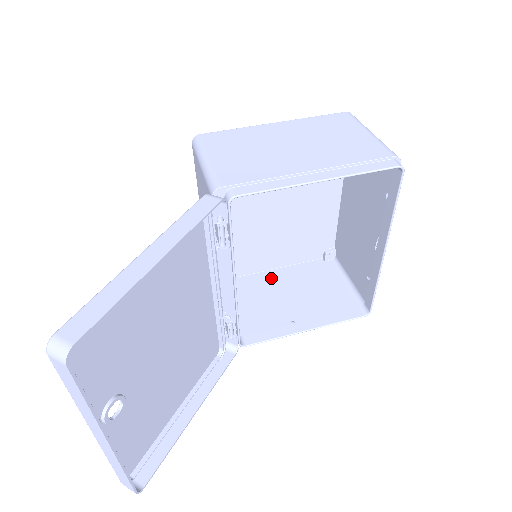
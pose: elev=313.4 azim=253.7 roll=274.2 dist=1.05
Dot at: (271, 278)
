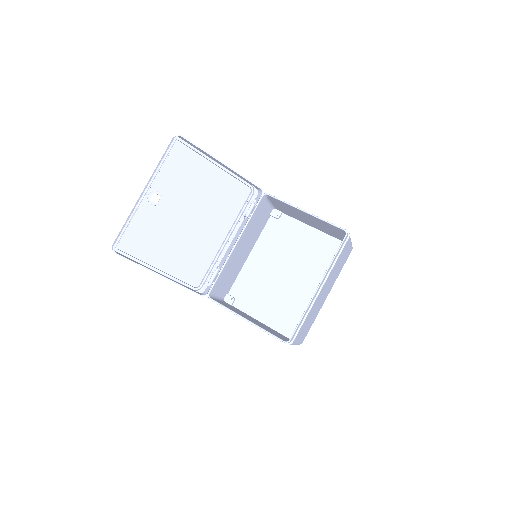
Dot at: occluded
